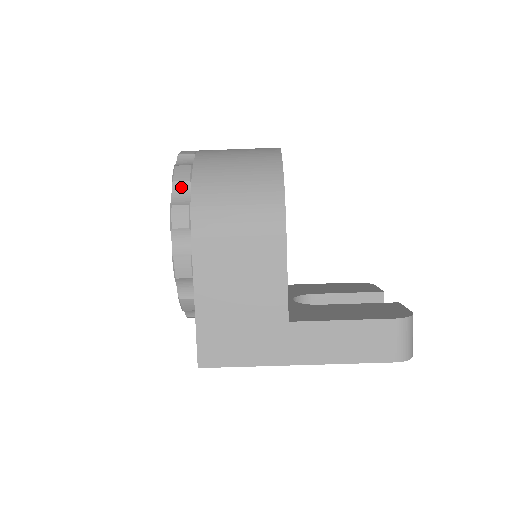
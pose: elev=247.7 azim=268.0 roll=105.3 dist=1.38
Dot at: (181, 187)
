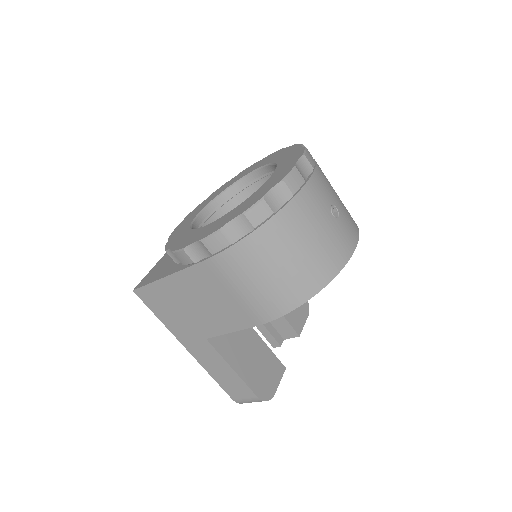
Dot at: (244, 224)
